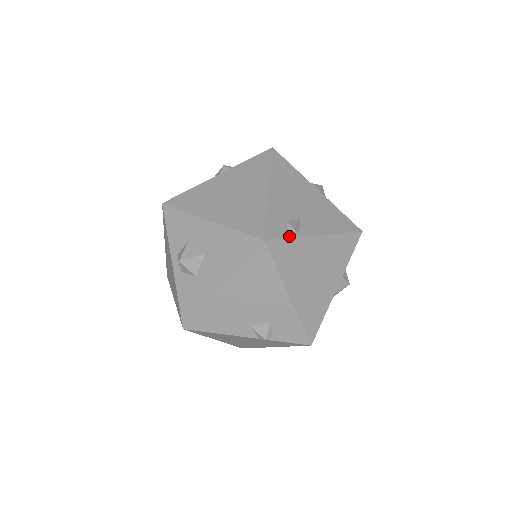
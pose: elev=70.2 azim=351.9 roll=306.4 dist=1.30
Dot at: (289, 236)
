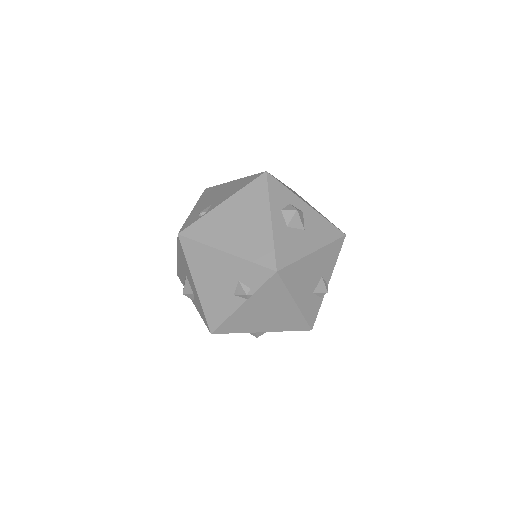
Dot at: (198, 219)
